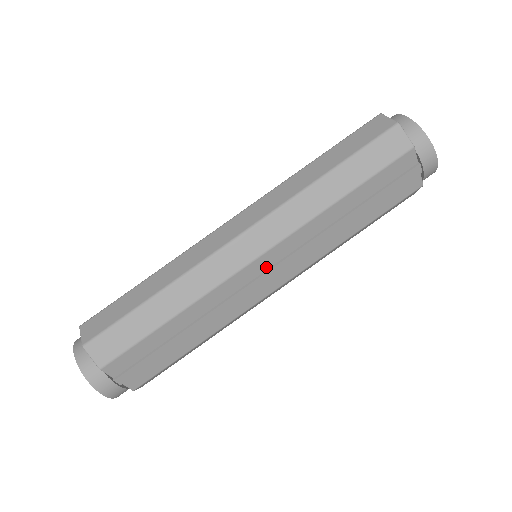
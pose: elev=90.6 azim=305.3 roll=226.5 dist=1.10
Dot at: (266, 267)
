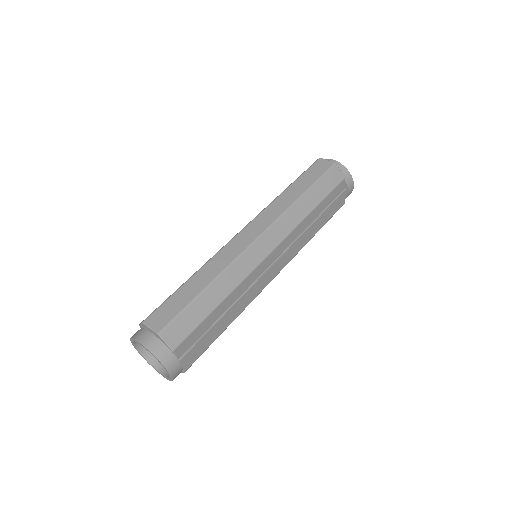
Dot at: (273, 260)
